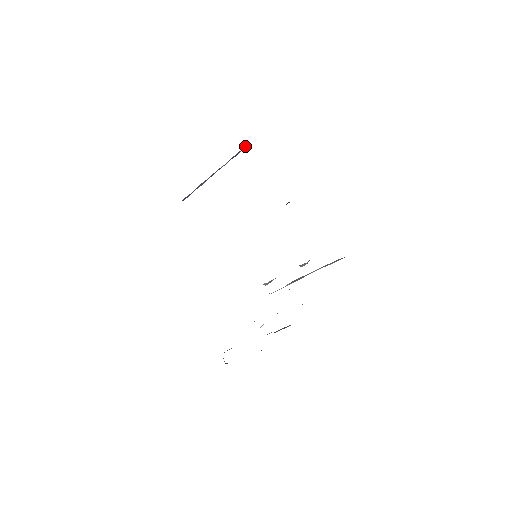
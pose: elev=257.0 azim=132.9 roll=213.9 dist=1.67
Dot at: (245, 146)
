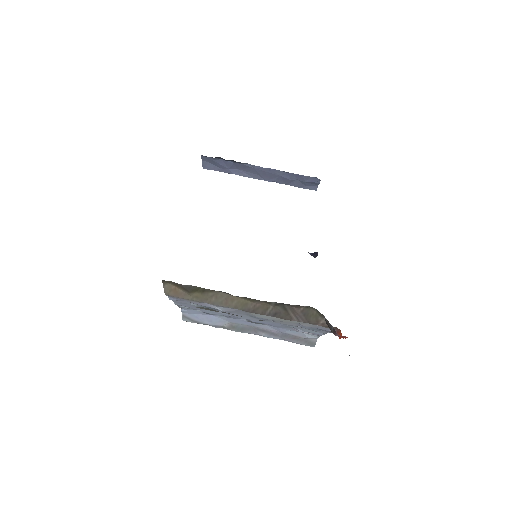
Dot at: (316, 188)
